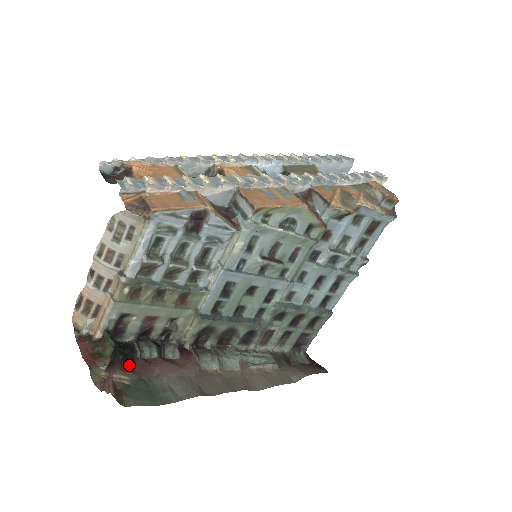
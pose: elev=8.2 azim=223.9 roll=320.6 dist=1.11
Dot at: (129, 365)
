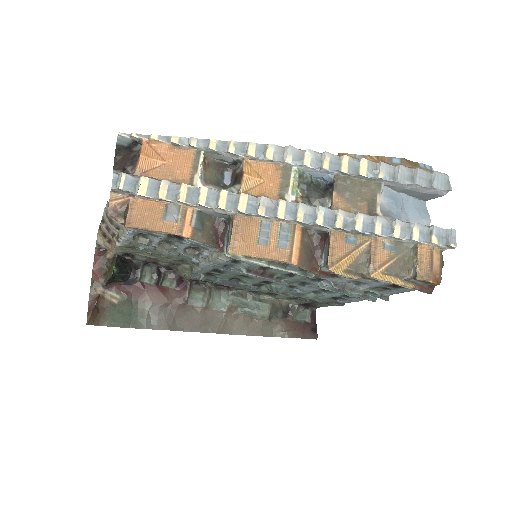
Dot at: (127, 285)
